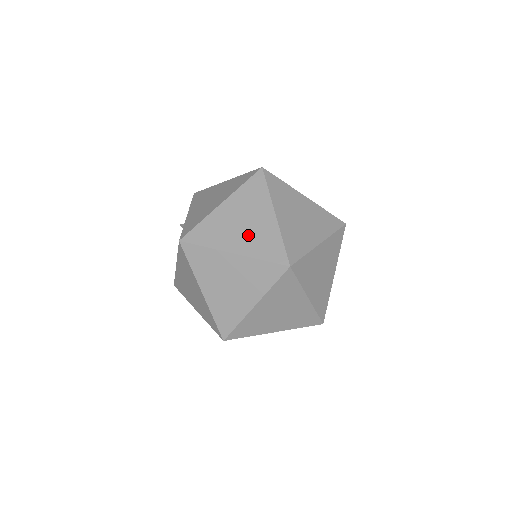
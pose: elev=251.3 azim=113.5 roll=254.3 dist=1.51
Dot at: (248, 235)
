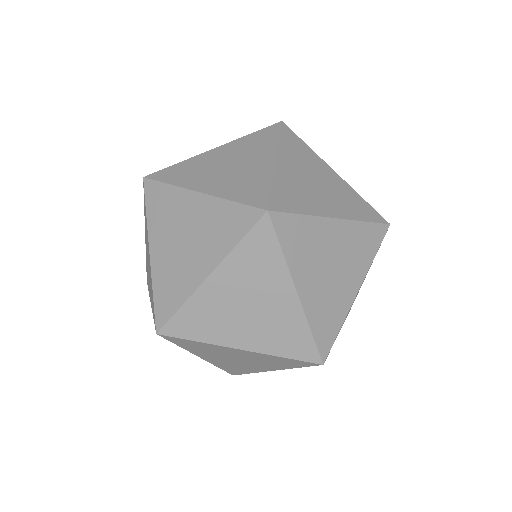
Dot at: (200, 242)
